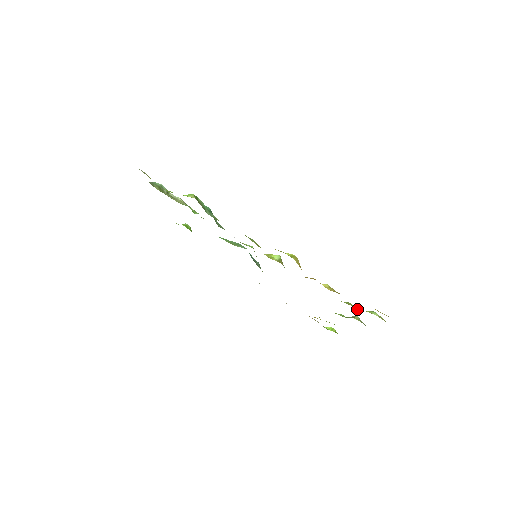
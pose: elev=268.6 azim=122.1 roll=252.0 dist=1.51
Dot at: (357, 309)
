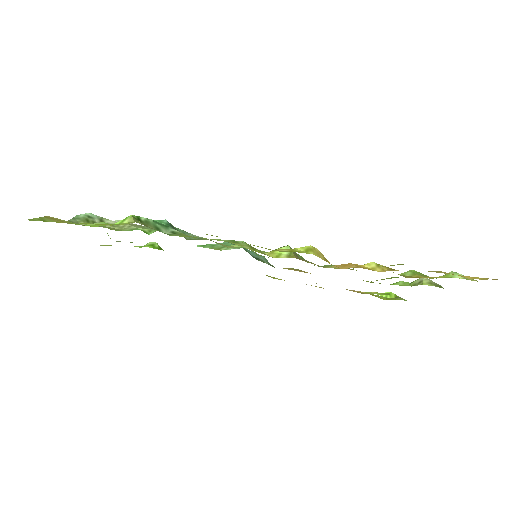
Dot at: (425, 275)
